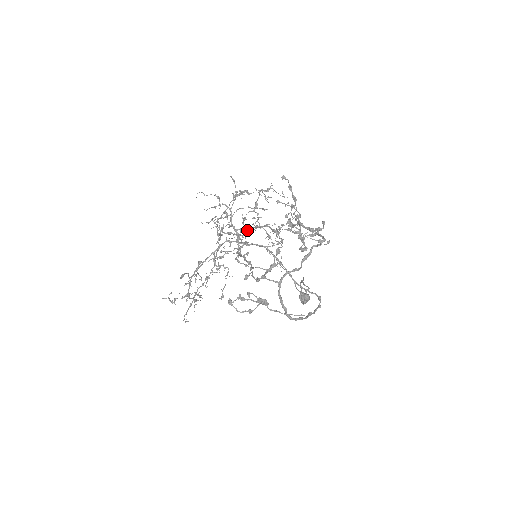
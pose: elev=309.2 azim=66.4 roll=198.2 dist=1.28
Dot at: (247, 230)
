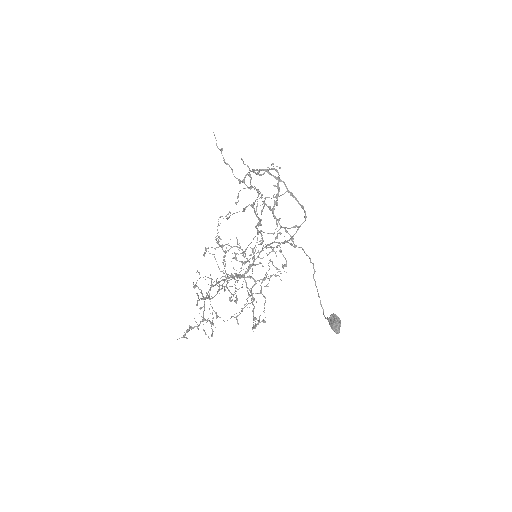
Dot at: (251, 277)
